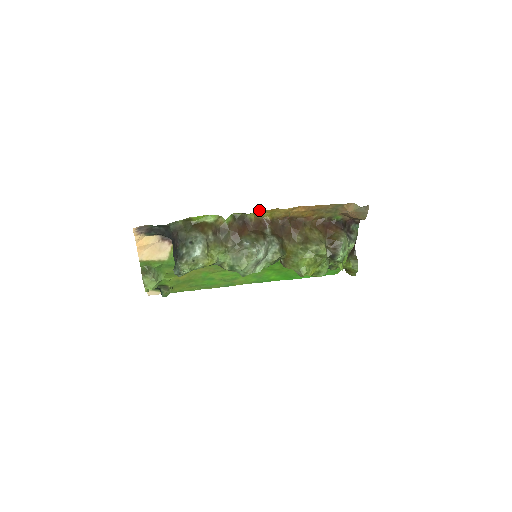
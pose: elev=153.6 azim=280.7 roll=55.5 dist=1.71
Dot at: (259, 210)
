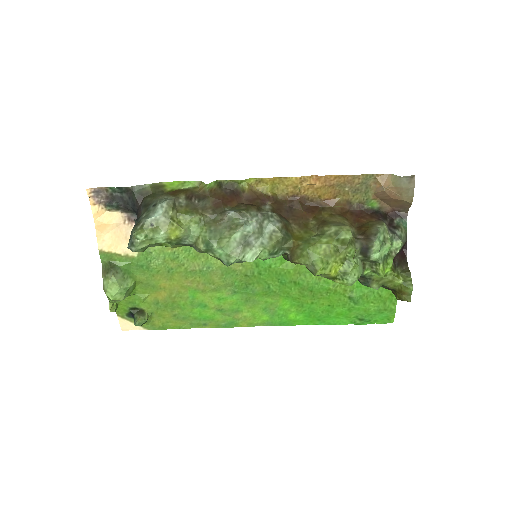
Dot at: (255, 179)
